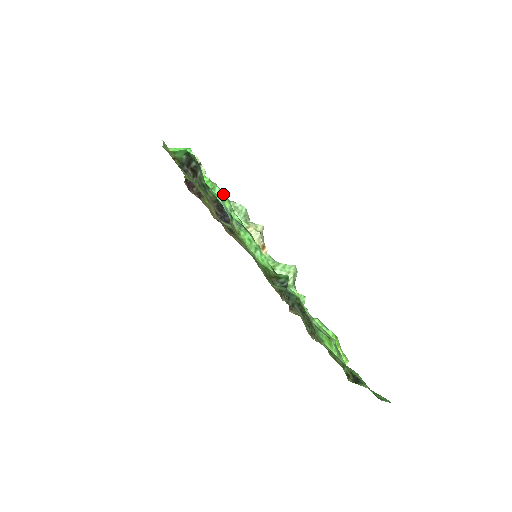
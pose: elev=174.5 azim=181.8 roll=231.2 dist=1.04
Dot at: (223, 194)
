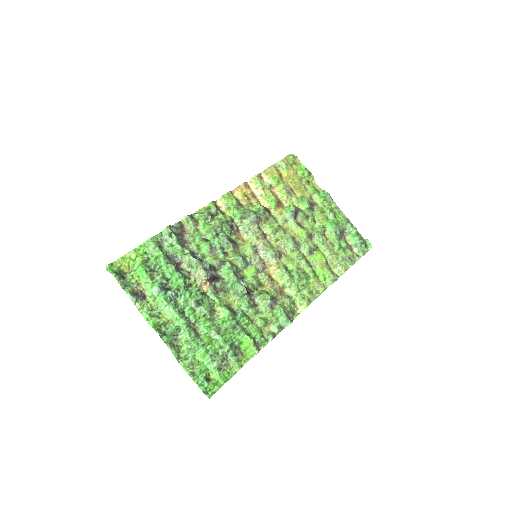
Dot at: (166, 264)
